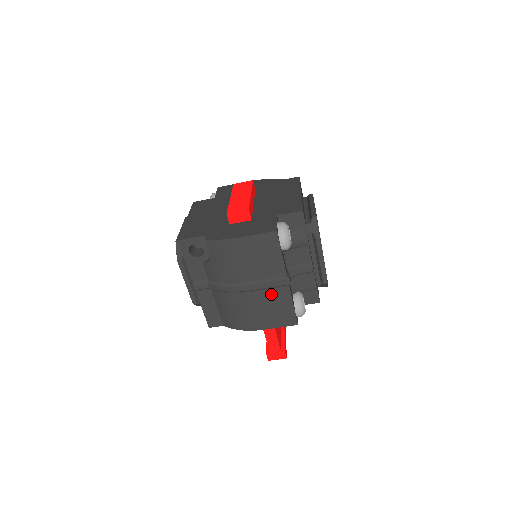
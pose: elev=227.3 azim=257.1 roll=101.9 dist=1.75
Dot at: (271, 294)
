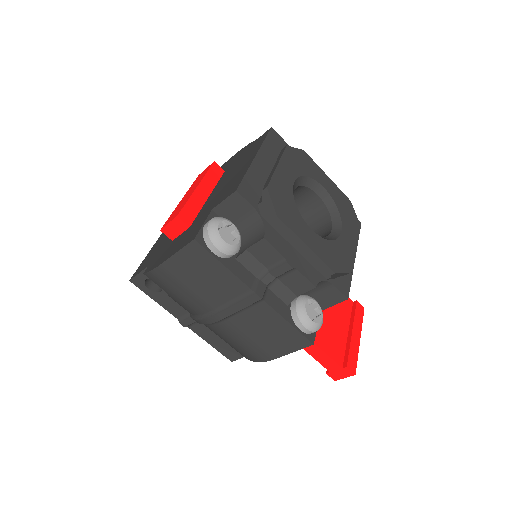
Dot at: (251, 316)
